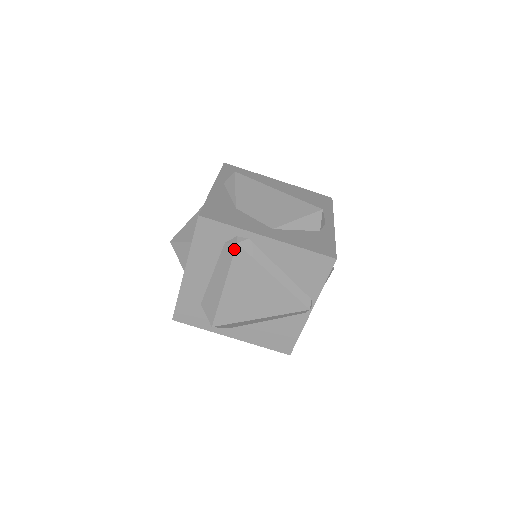
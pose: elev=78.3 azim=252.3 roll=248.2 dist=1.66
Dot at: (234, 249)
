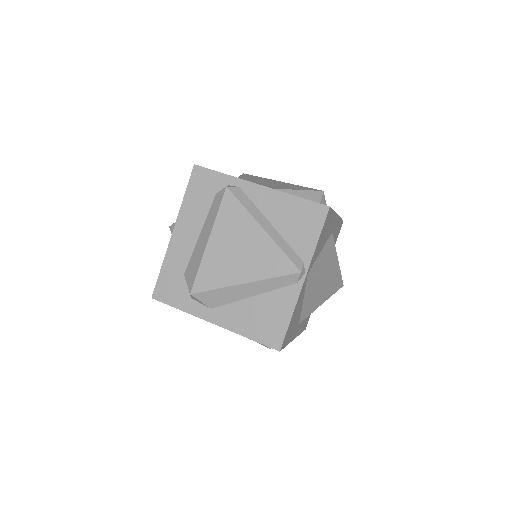
Dot at: (223, 194)
